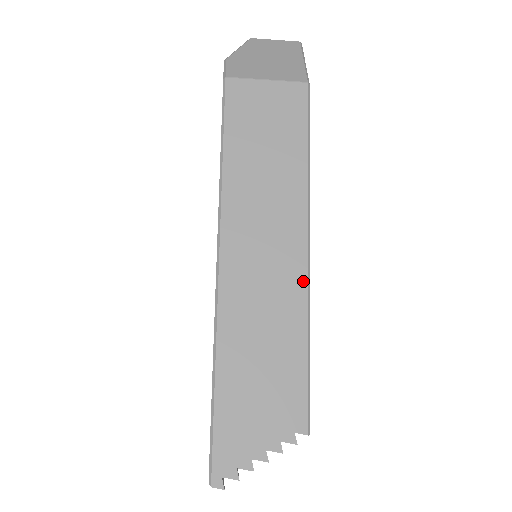
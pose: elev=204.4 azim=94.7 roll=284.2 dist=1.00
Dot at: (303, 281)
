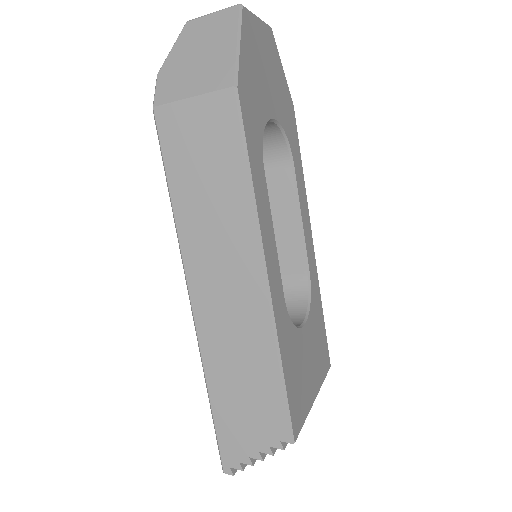
Dot at: (266, 312)
